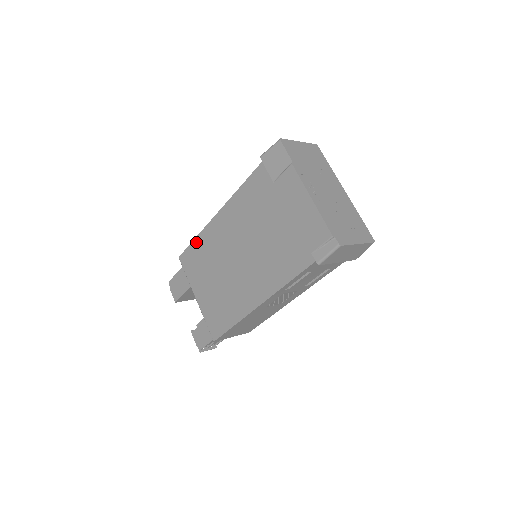
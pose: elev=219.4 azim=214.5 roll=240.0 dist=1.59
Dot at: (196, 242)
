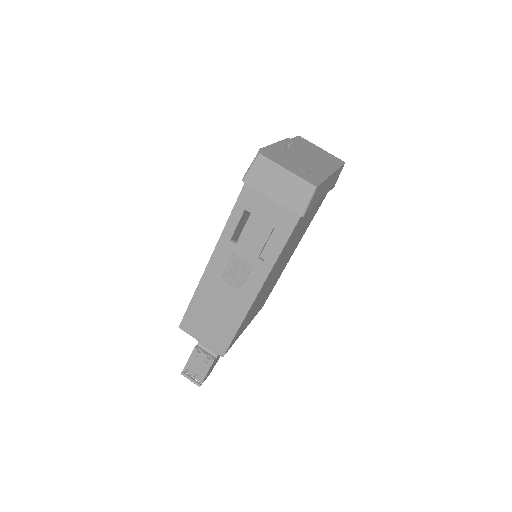
Dot at: occluded
